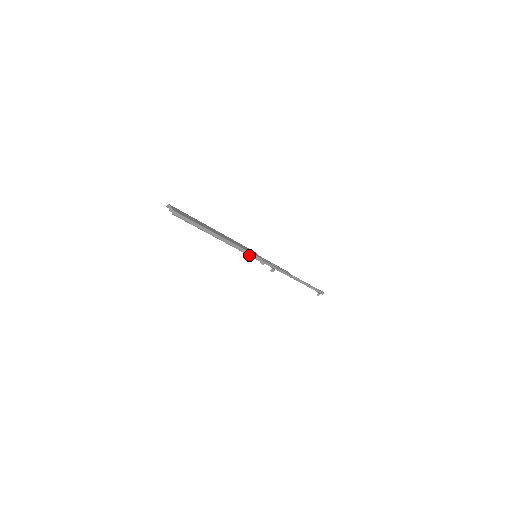
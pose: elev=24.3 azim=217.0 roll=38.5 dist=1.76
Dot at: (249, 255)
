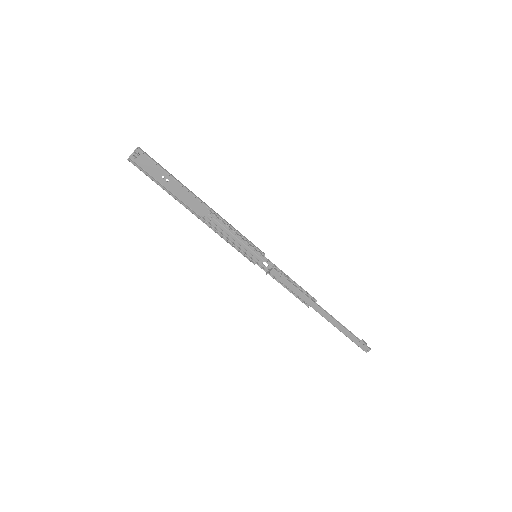
Dot at: (247, 240)
